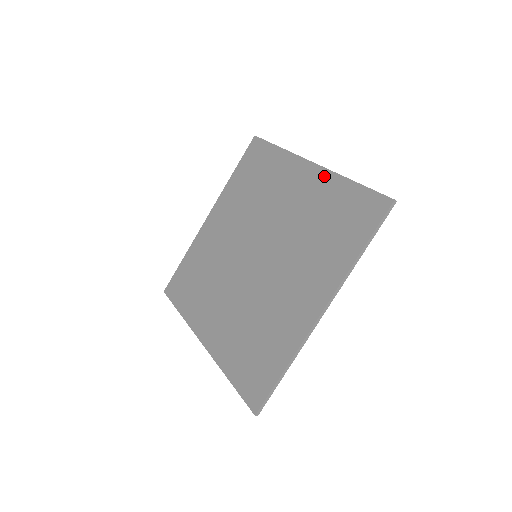
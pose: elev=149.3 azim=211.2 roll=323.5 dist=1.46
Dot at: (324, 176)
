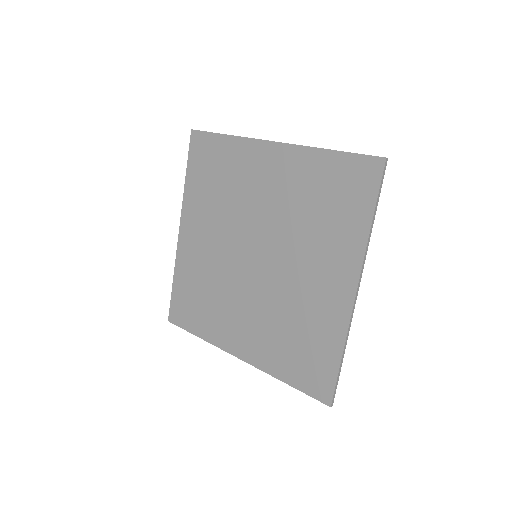
Dot at: (295, 153)
